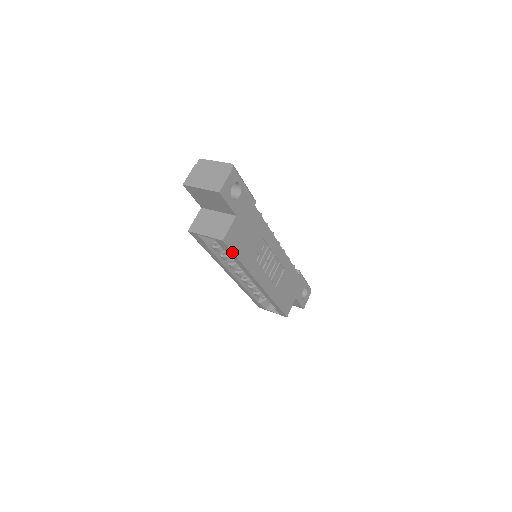
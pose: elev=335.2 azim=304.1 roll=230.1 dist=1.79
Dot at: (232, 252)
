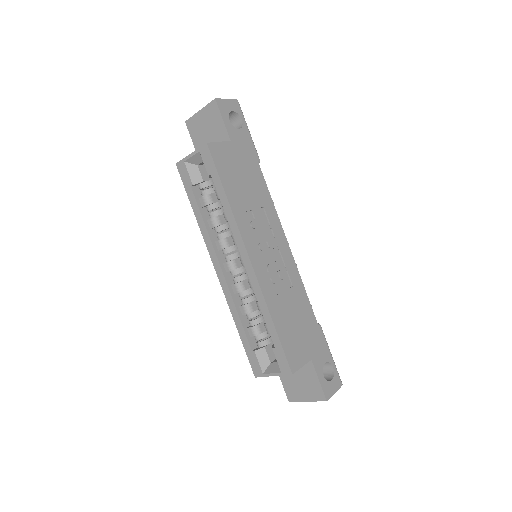
Dot at: (216, 170)
